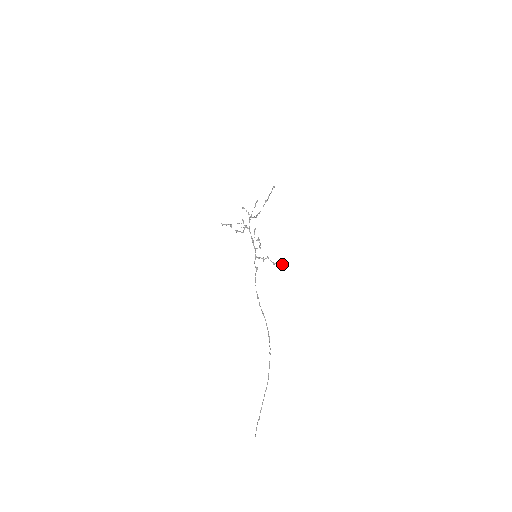
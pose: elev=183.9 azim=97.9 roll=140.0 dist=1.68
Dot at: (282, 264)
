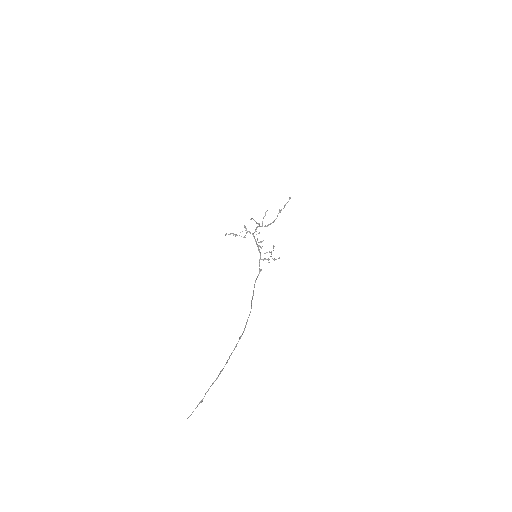
Dot at: occluded
